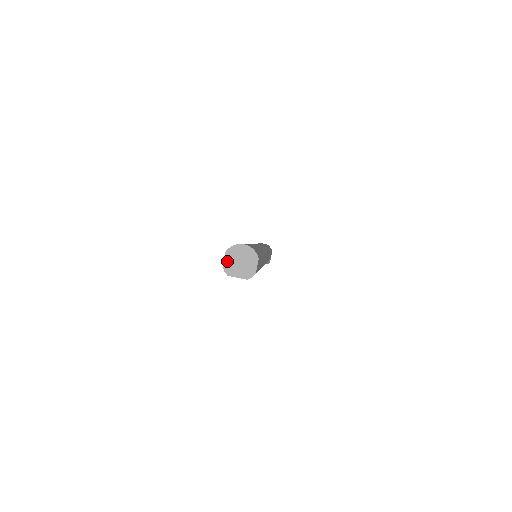
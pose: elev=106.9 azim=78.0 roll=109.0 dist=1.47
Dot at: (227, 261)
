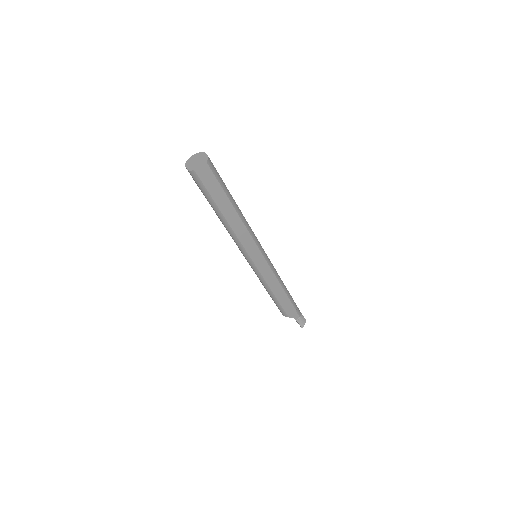
Dot at: (189, 167)
